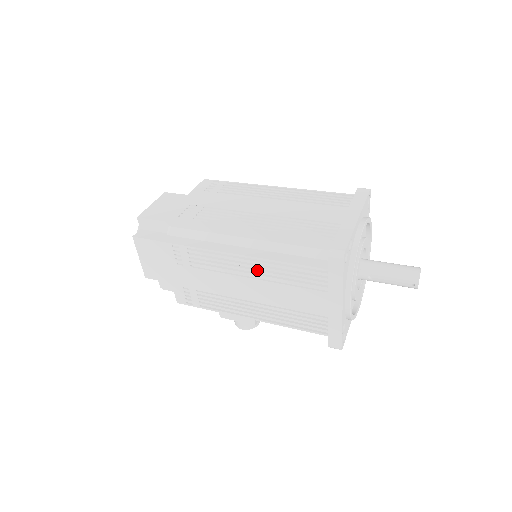
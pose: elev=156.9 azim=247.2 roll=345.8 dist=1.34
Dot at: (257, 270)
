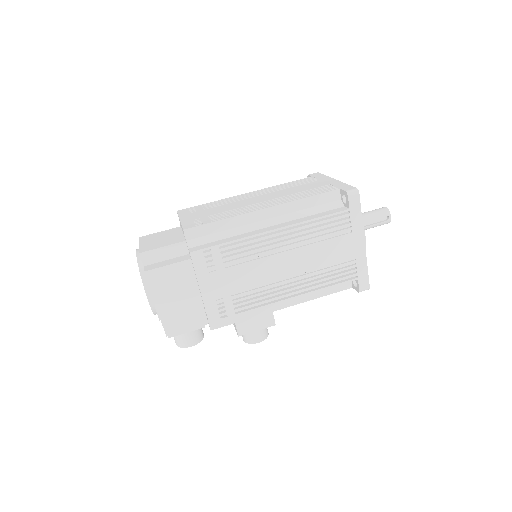
Dot at: (290, 239)
